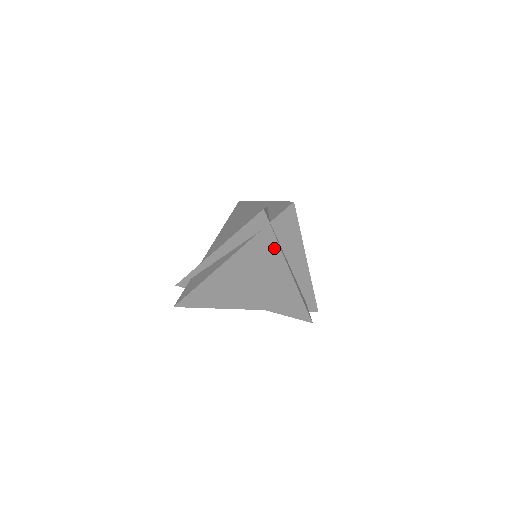
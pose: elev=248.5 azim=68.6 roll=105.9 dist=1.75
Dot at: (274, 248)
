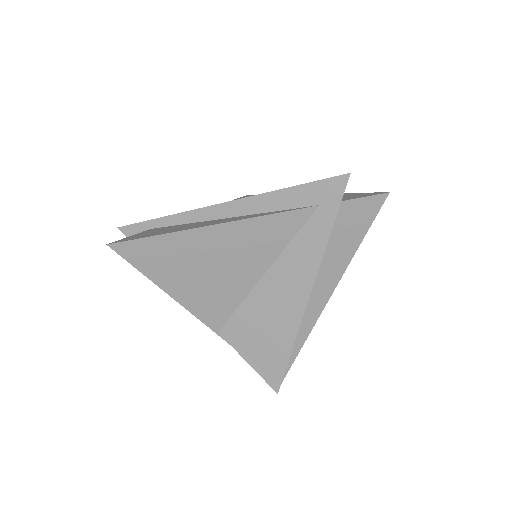
Dot at: (316, 244)
